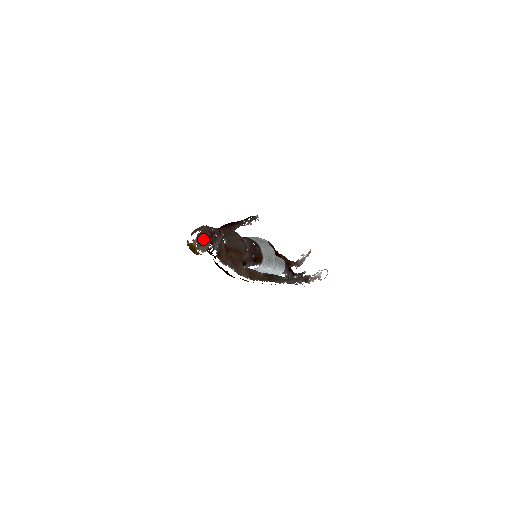
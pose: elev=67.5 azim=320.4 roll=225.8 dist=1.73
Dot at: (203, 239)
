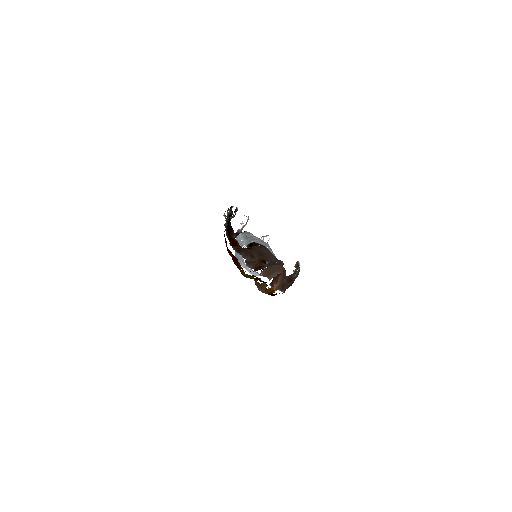
Dot at: (283, 281)
